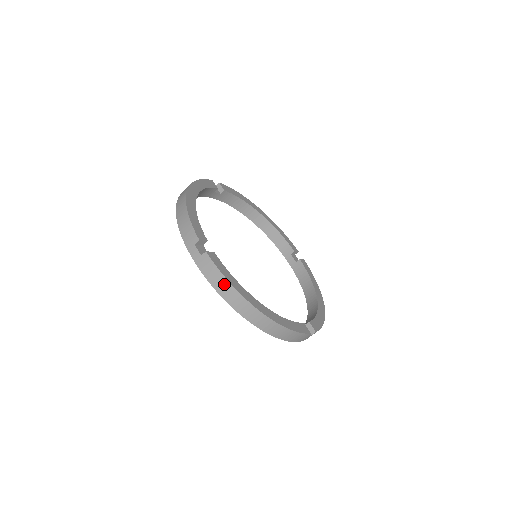
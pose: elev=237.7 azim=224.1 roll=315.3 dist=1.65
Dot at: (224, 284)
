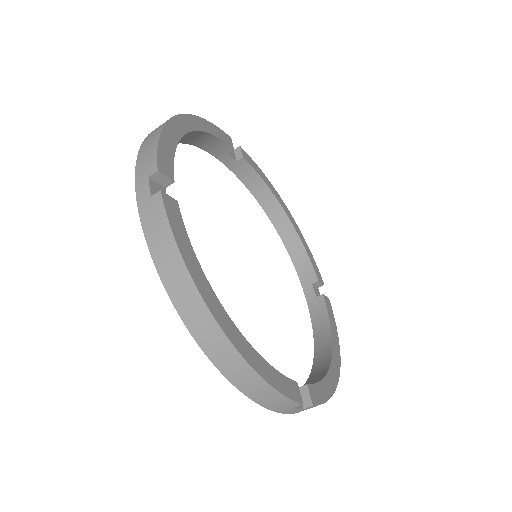
Dot at: (171, 255)
